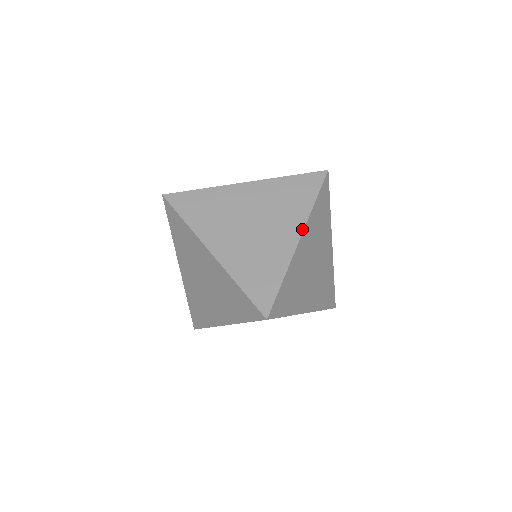
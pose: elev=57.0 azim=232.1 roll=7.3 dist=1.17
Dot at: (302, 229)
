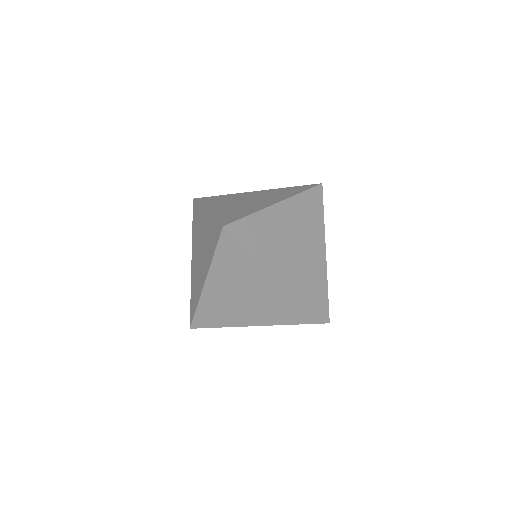
Dot at: occluded
